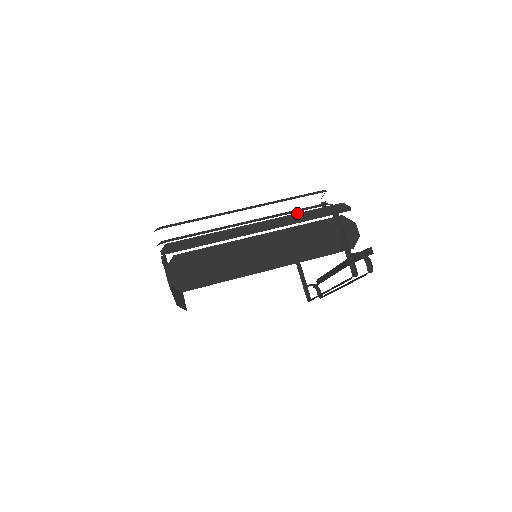
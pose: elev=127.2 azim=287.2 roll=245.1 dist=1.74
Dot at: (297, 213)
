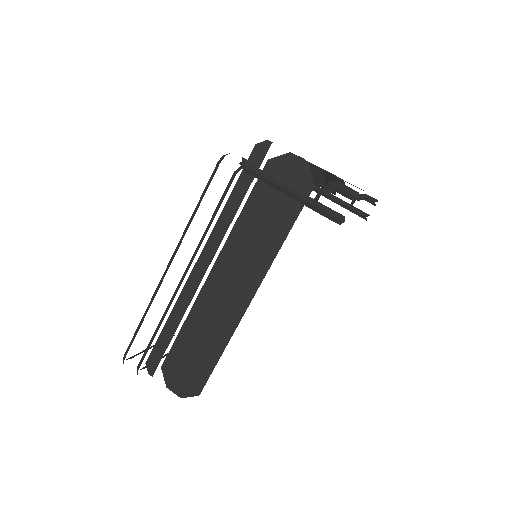
Dot at: (222, 210)
